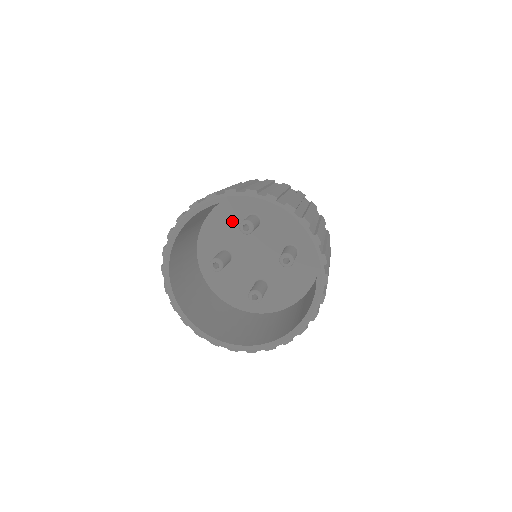
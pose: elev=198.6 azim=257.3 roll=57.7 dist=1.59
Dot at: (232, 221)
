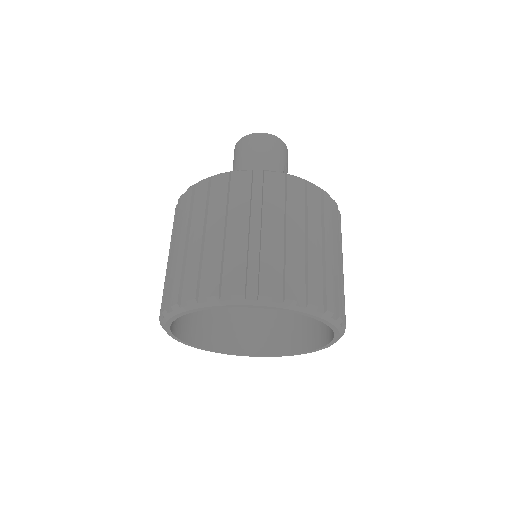
Dot at: occluded
